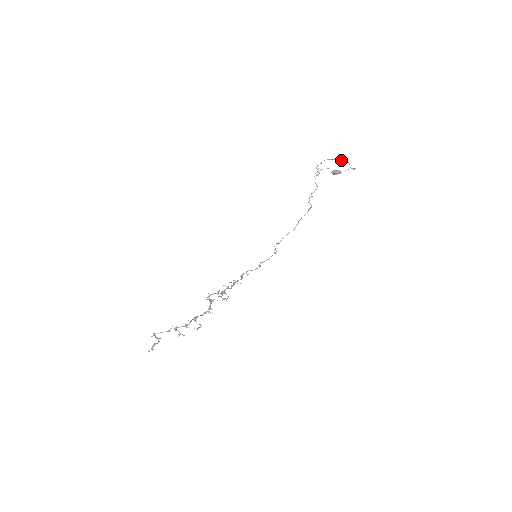
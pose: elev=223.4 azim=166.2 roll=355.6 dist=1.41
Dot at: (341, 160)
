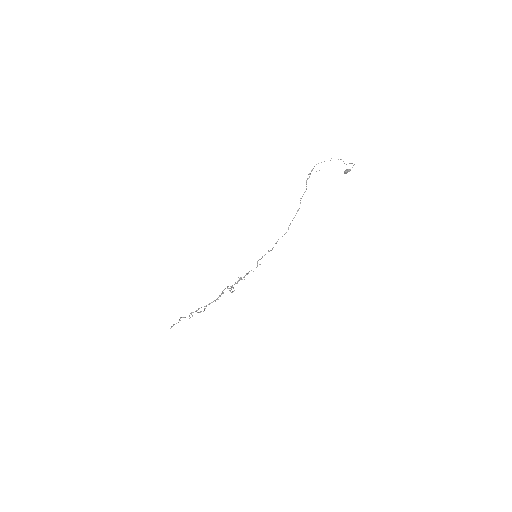
Dot at: occluded
